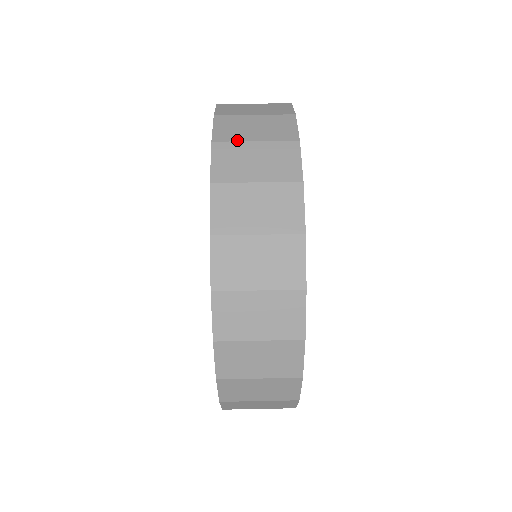
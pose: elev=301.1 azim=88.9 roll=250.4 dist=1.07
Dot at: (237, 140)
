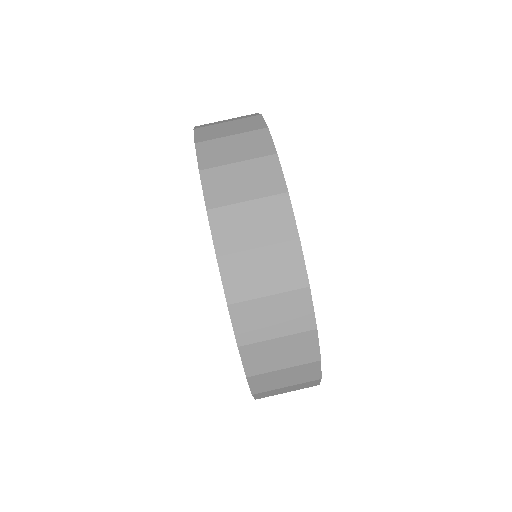
Dot at: (260, 340)
